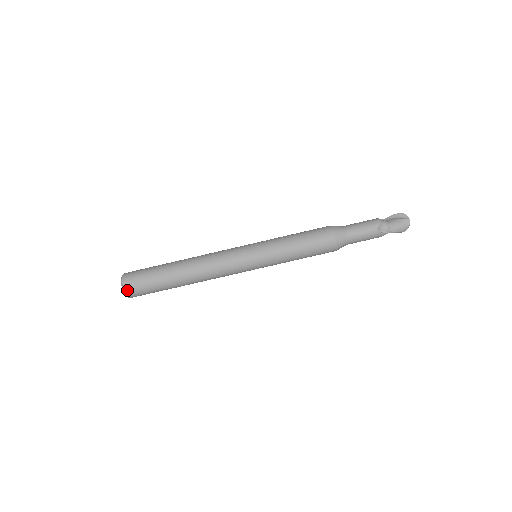
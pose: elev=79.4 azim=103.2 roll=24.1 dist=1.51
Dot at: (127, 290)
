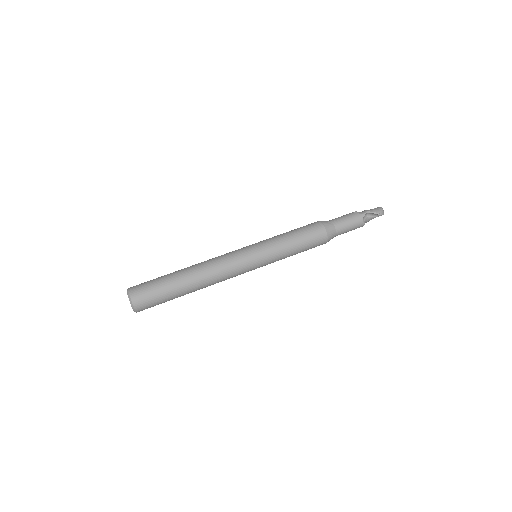
Dot at: (131, 290)
